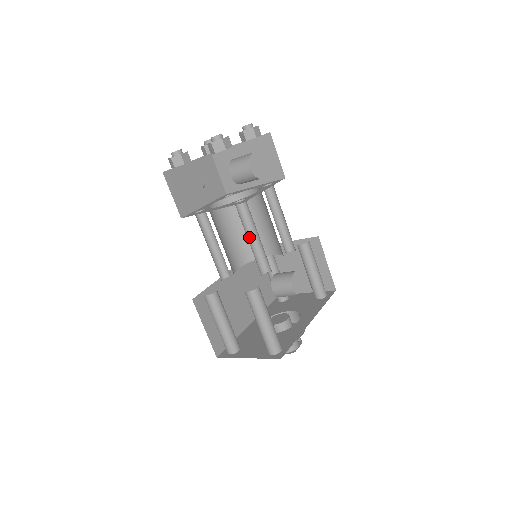
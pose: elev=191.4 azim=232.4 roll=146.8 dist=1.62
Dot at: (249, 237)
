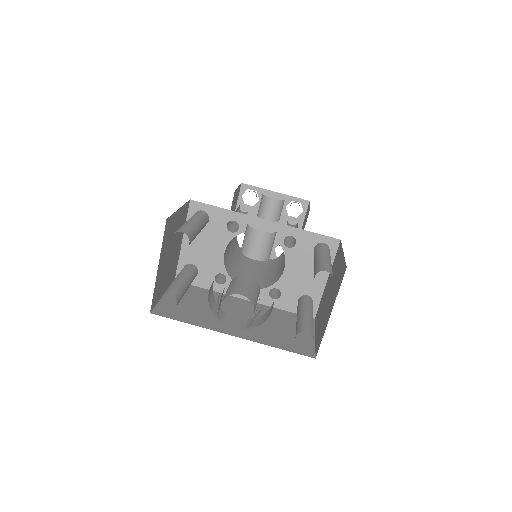
Dot at: occluded
